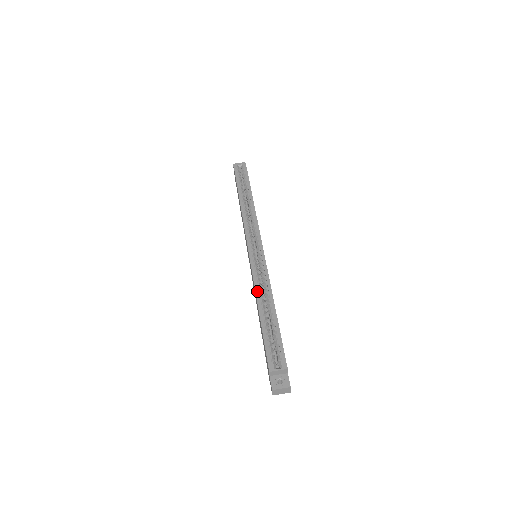
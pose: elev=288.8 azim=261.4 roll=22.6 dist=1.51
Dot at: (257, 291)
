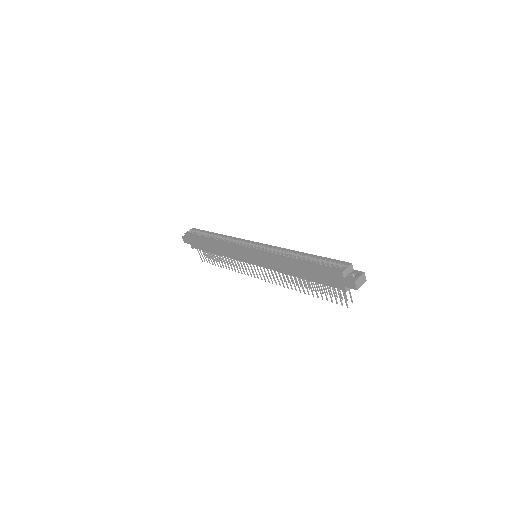
Dot at: (282, 256)
